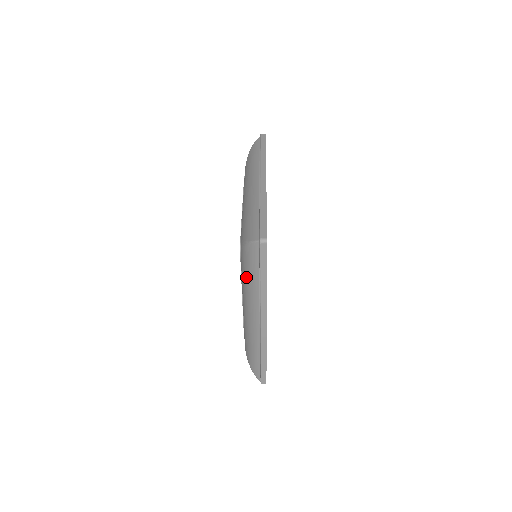
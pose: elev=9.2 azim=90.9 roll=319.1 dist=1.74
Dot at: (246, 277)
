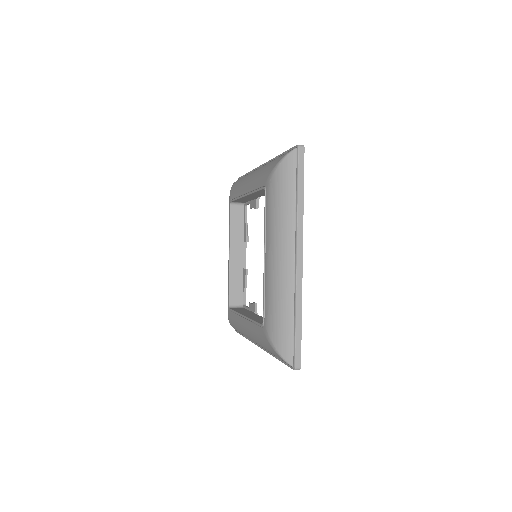
Dot at: (262, 343)
